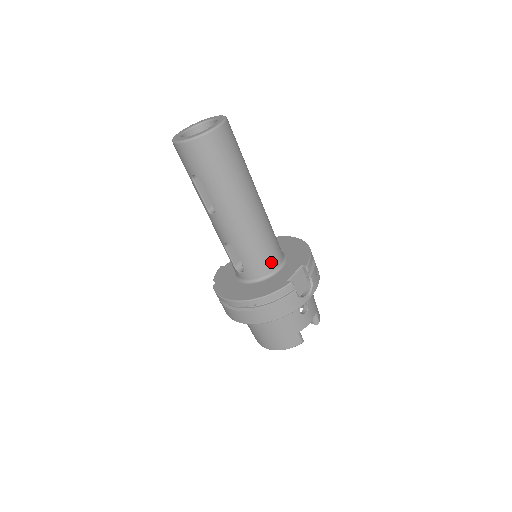
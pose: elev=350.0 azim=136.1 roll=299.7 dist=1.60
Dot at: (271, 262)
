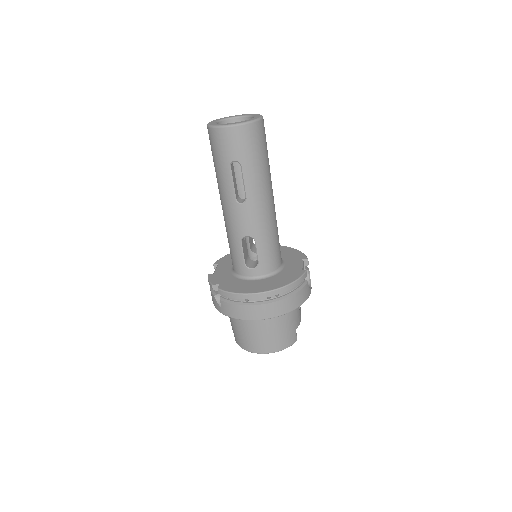
Dot at: (279, 257)
